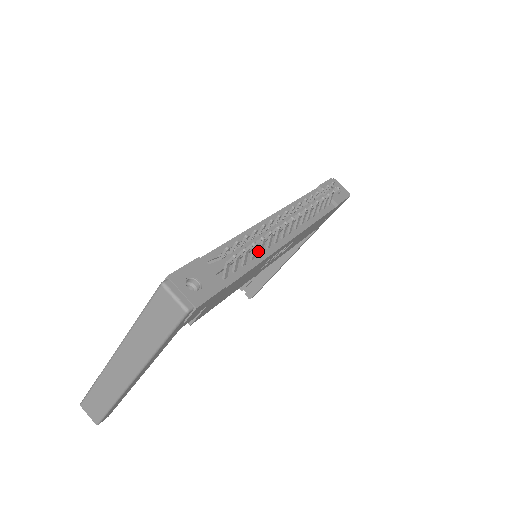
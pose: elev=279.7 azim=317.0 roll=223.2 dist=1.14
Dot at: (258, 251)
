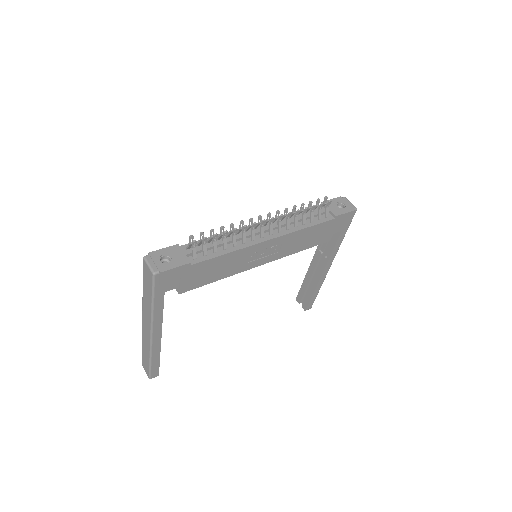
Dot at: (232, 244)
